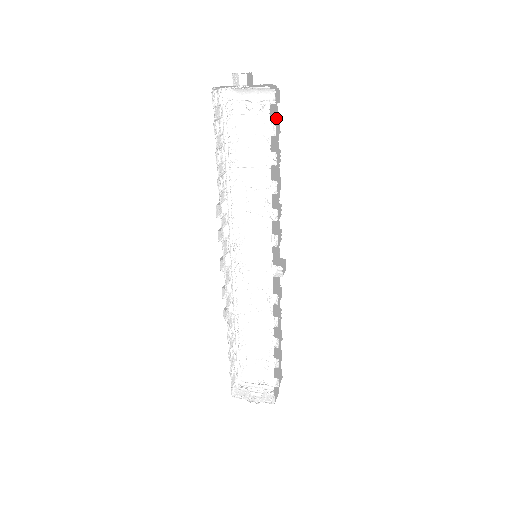
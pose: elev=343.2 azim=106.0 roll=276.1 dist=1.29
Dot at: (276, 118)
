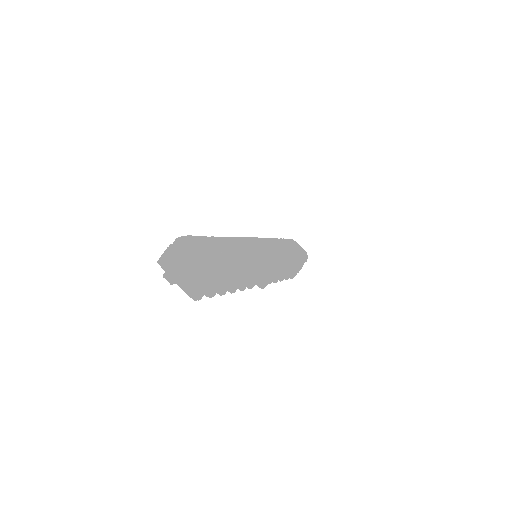
Dot at: (217, 279)
